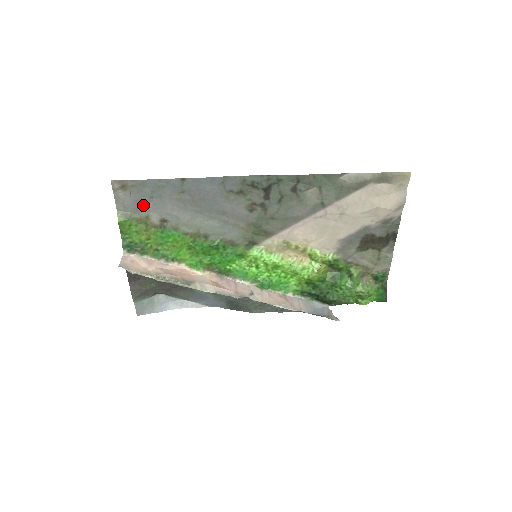
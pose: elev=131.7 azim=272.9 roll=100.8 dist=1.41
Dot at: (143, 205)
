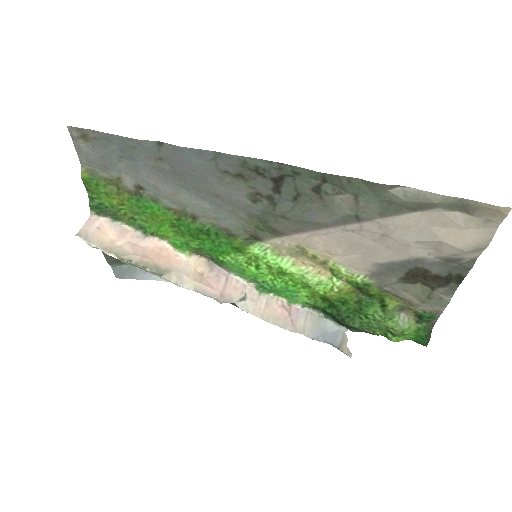
Dot at: (112, 164)
